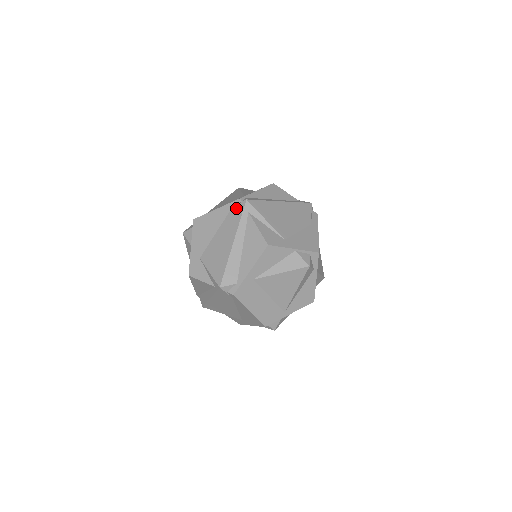
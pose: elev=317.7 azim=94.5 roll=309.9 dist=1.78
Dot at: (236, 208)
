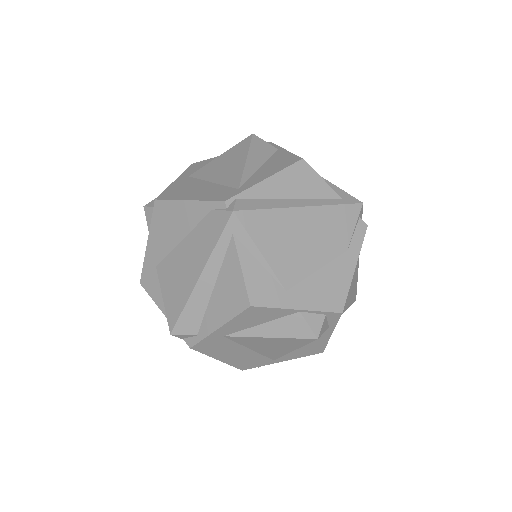
Dot at: (215, 217)
